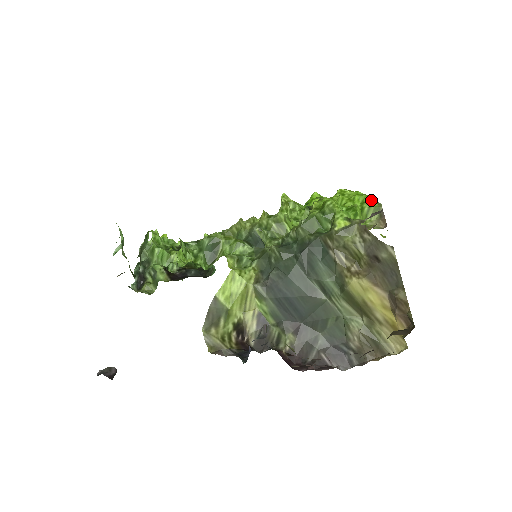
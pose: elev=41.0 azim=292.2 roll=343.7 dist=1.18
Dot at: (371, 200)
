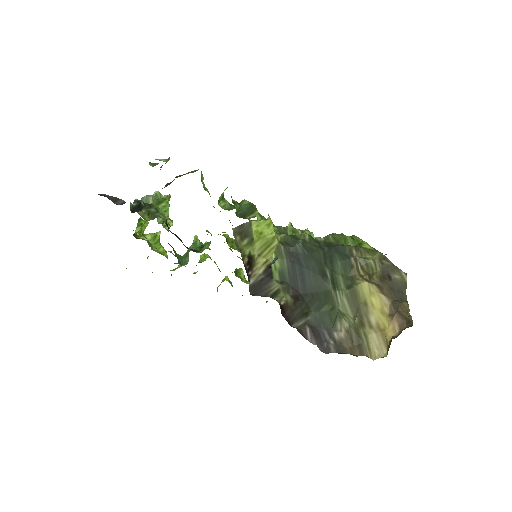
Dot at: occluded
